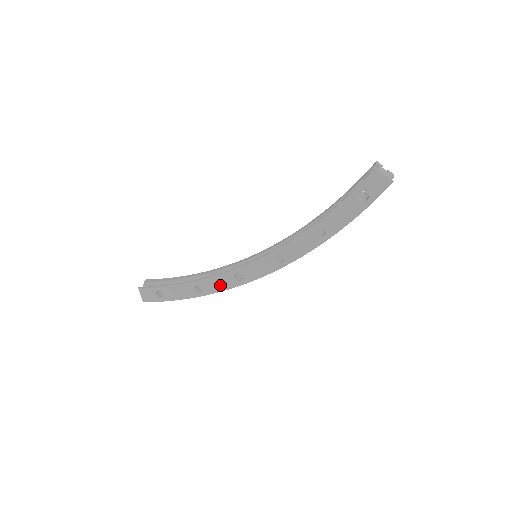
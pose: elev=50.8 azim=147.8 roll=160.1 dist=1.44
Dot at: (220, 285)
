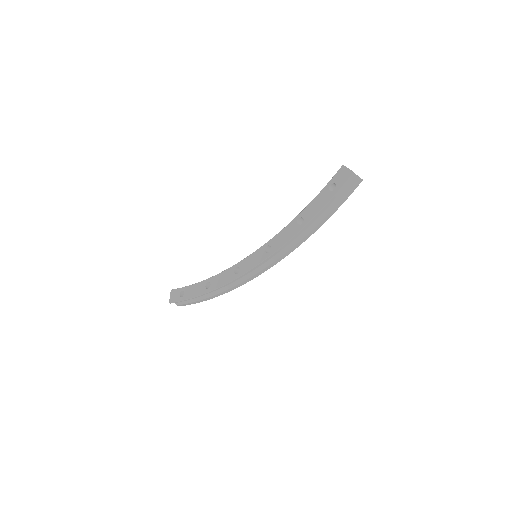
Dot at: (223, 280)
